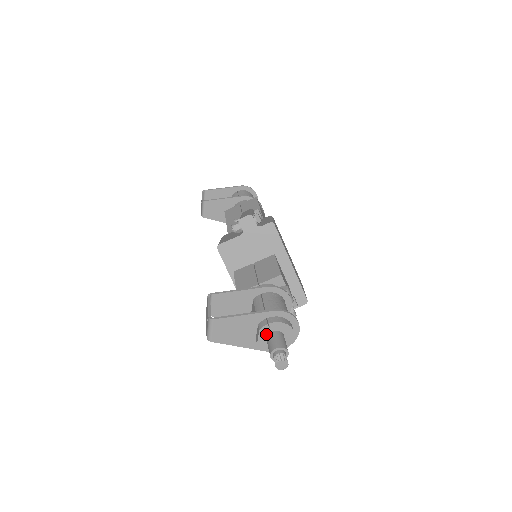
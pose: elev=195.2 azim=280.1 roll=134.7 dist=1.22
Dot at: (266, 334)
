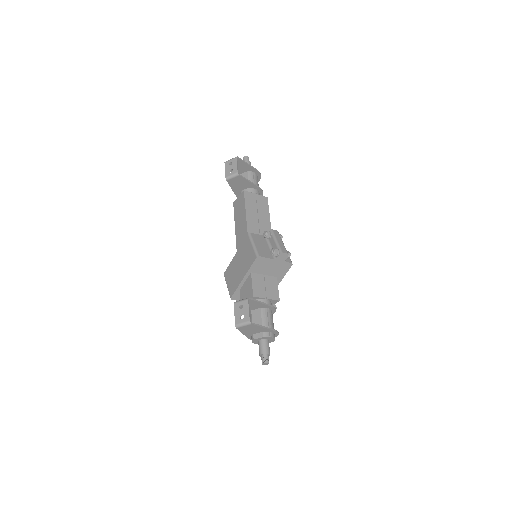
Dot at: (263, 339)
